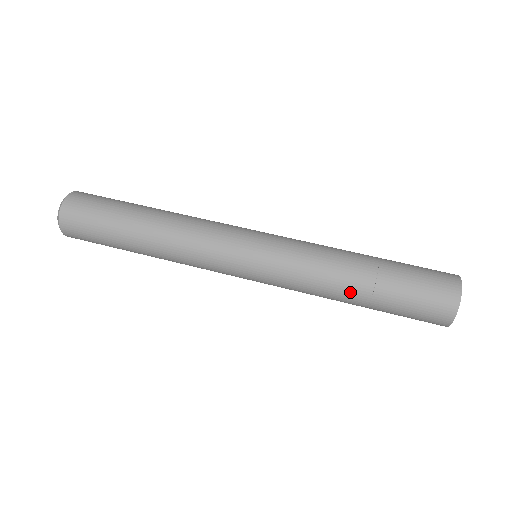
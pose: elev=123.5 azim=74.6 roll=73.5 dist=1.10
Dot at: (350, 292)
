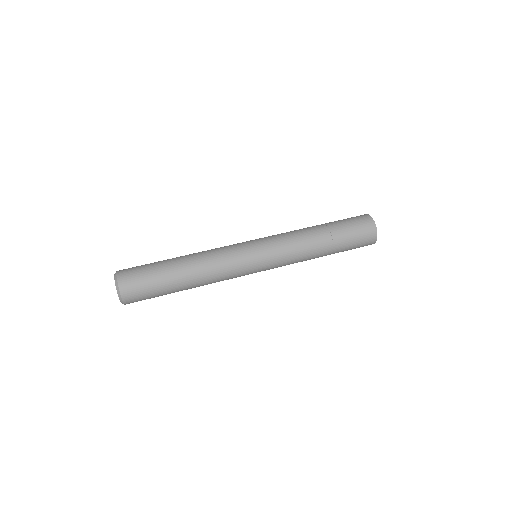
Dot at: (321, 253)
